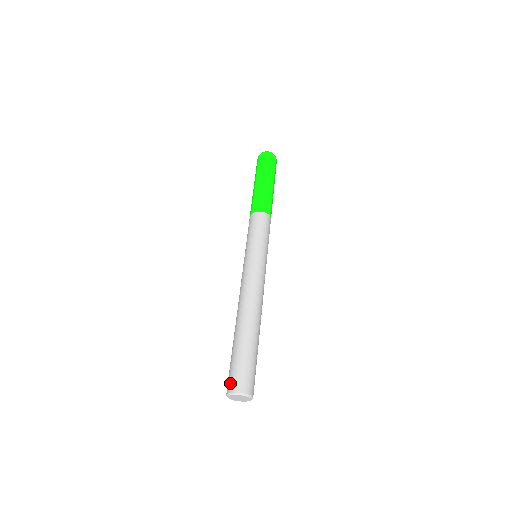
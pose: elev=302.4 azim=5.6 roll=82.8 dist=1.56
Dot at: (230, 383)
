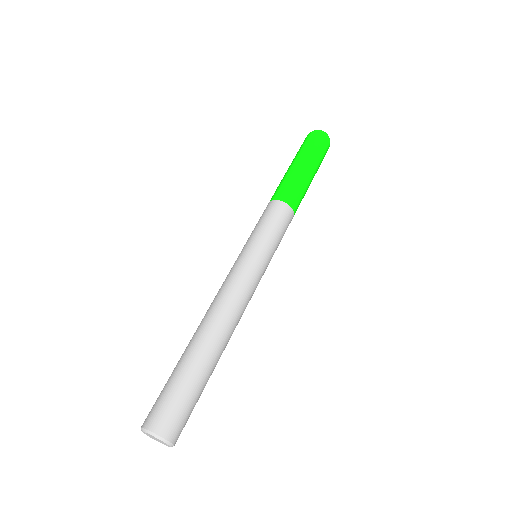
Dot at: (150, 415)
